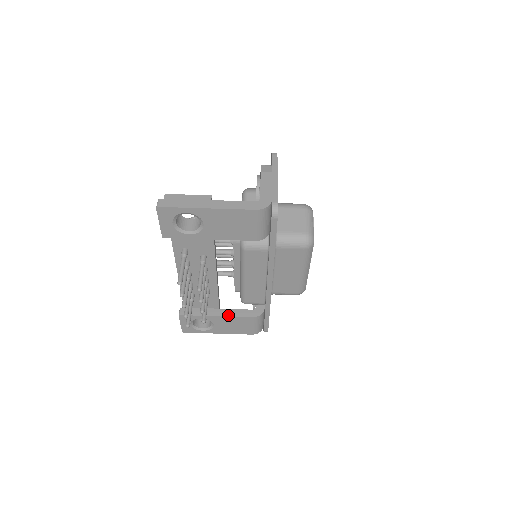
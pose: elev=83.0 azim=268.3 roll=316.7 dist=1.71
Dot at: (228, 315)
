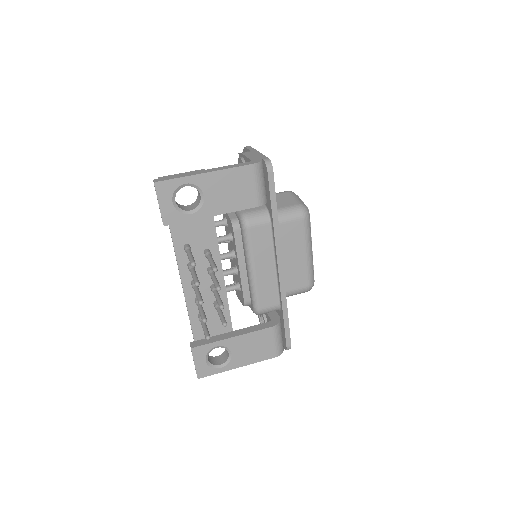
Dot at: (245, 333)
